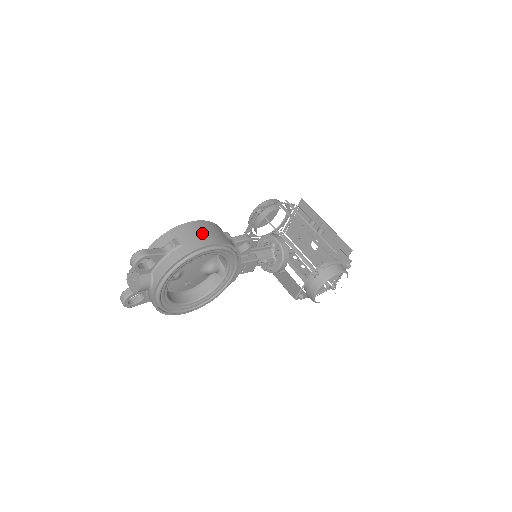
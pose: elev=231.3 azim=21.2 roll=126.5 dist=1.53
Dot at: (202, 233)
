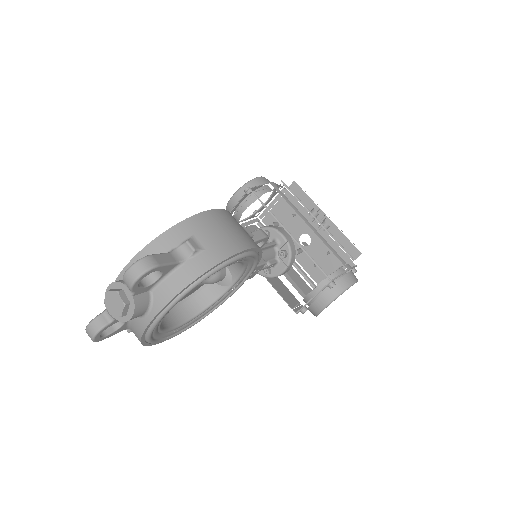
Dot at: (228, 230)
